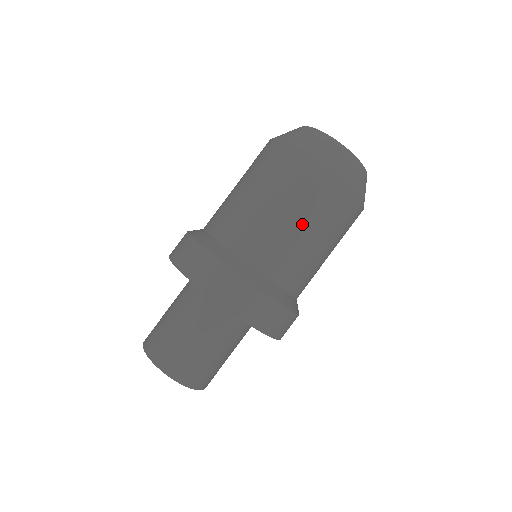
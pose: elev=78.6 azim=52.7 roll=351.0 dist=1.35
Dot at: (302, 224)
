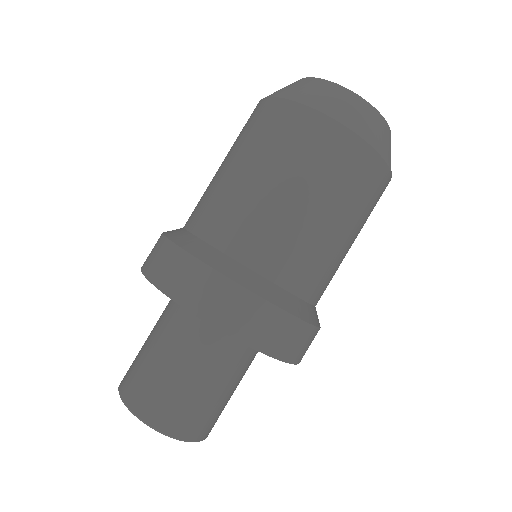
Dot at: (350, 233)
